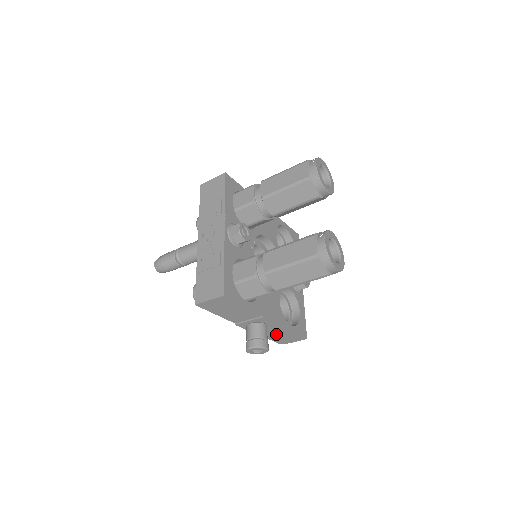
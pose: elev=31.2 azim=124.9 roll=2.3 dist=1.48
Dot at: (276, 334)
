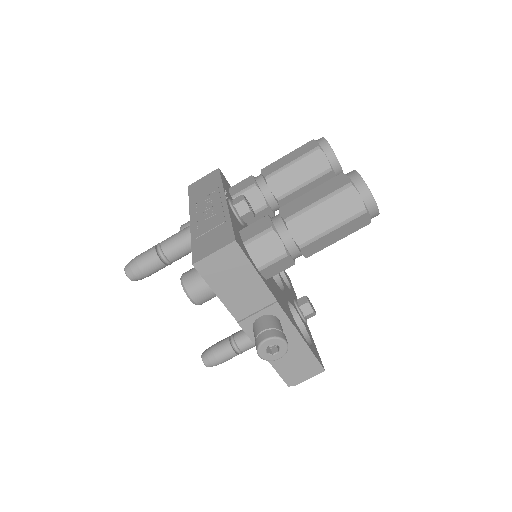
Dot at: (287, 356)
